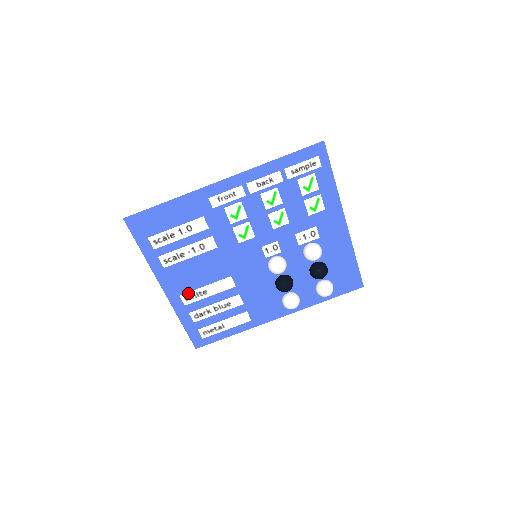
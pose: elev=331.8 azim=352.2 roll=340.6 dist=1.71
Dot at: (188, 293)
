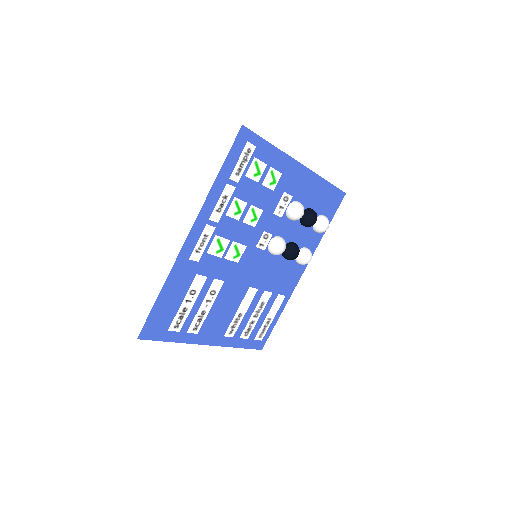
Dot at: (228, 328)
